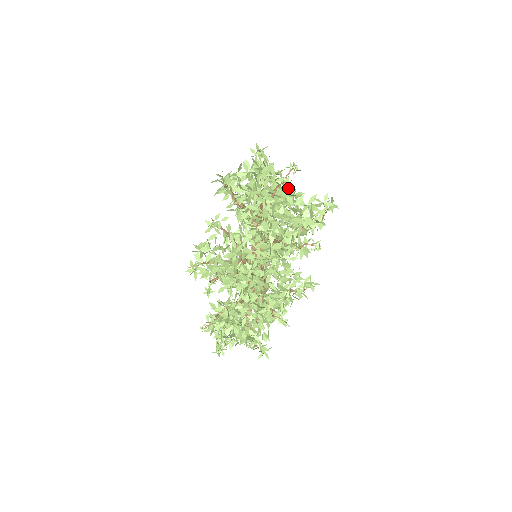
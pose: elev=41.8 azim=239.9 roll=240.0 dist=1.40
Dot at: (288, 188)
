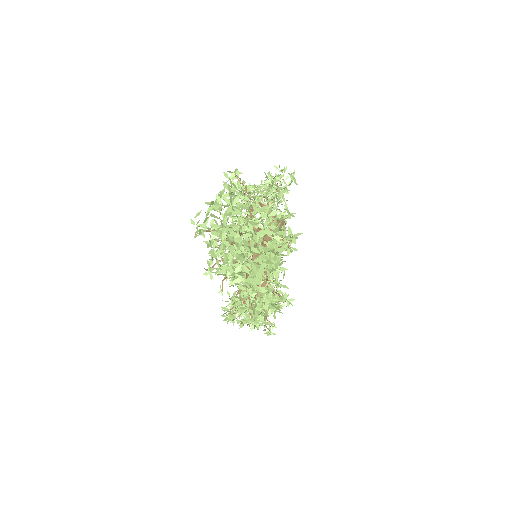
Dot at: (251, 227)
